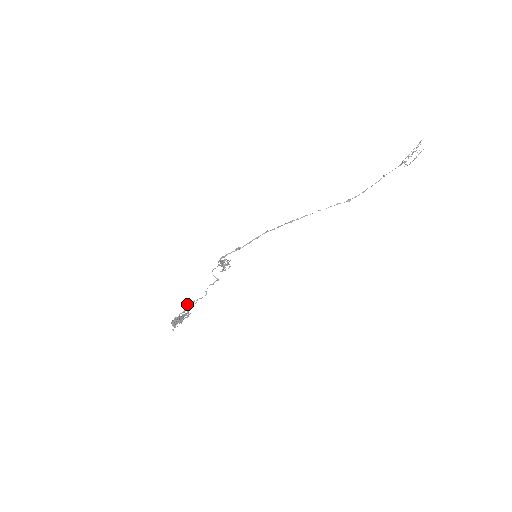
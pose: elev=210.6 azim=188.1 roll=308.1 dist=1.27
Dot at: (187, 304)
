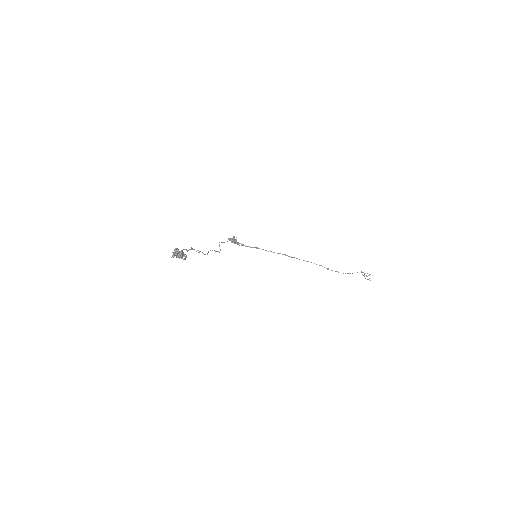
Dot at: (192, 248)
